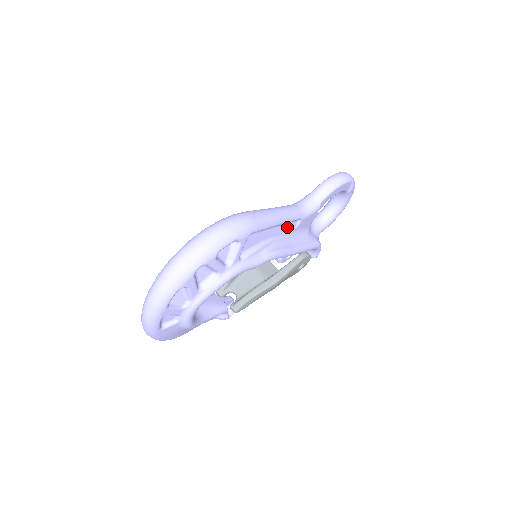
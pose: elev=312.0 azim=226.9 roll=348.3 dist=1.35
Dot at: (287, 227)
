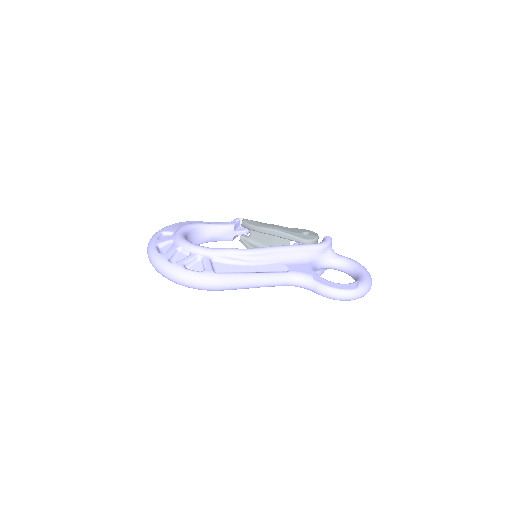
Dot at: occluded
